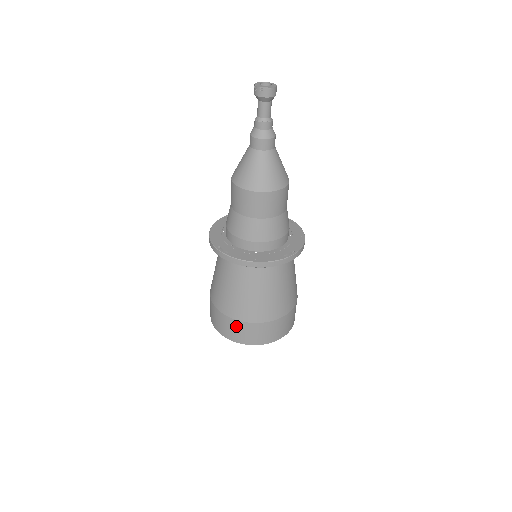
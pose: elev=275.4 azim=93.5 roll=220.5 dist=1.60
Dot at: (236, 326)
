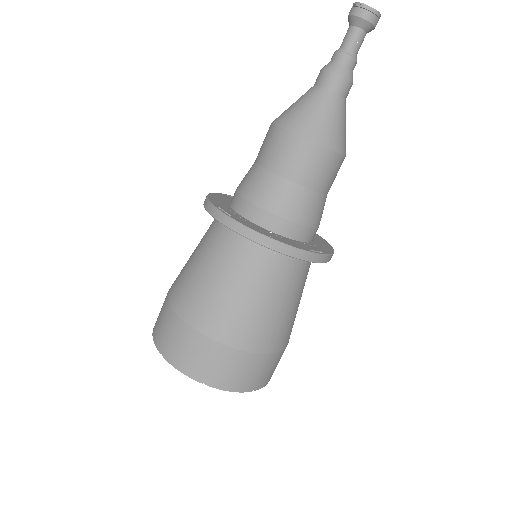
Dot at: (195, 343)
